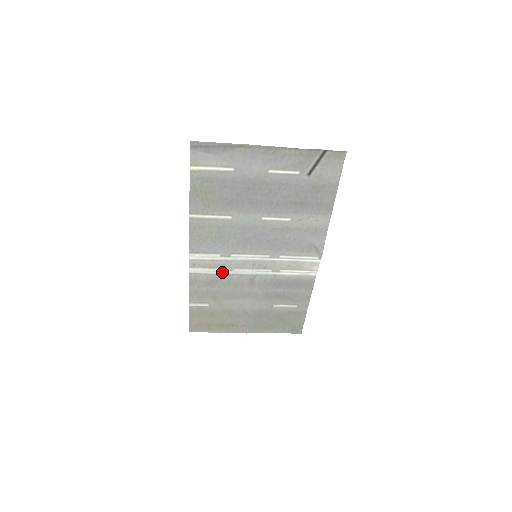
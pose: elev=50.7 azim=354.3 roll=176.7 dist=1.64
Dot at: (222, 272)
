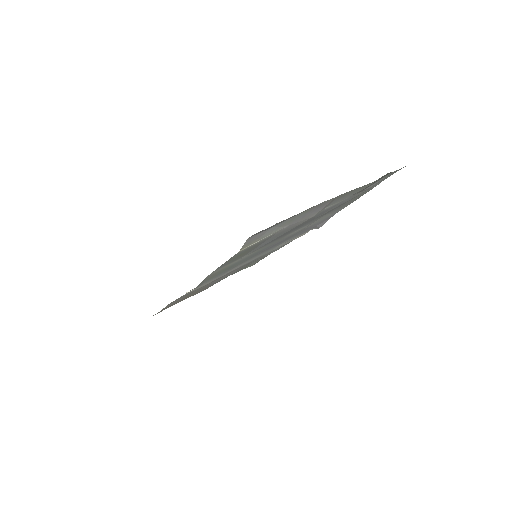
Dot at: occluded
